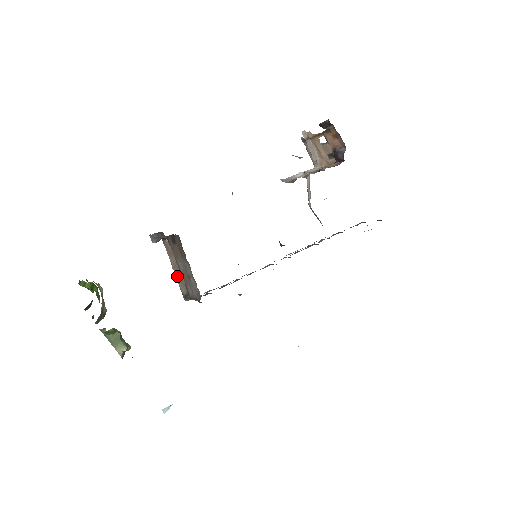
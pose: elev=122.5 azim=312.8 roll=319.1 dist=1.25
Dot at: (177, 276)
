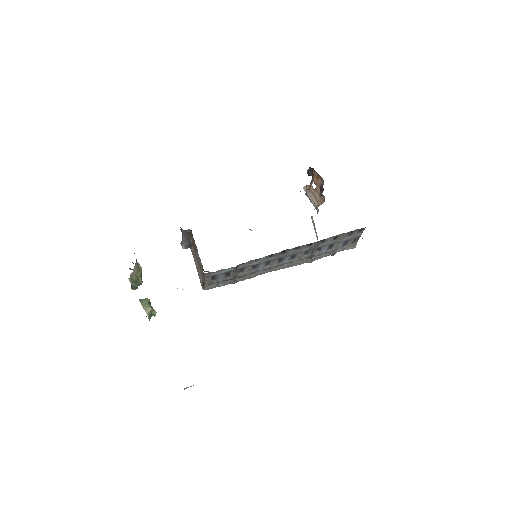
Dot at: (198, 272)
